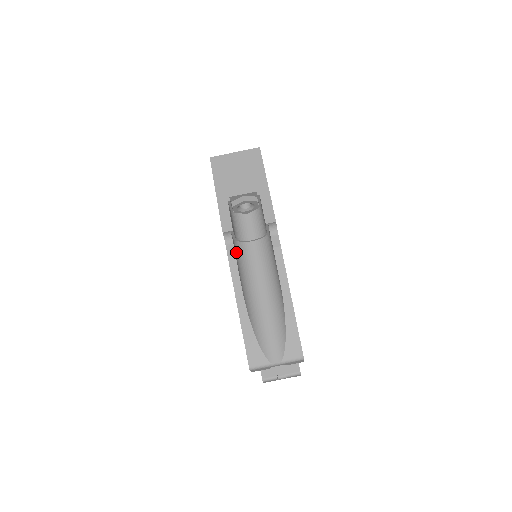
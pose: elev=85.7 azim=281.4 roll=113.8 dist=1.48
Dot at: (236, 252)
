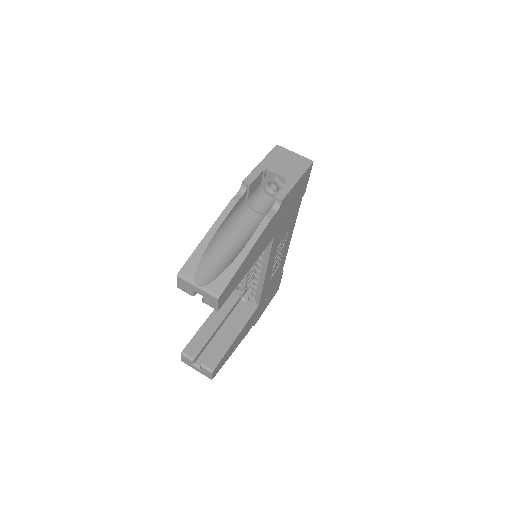
Dot at: (240, 205)
